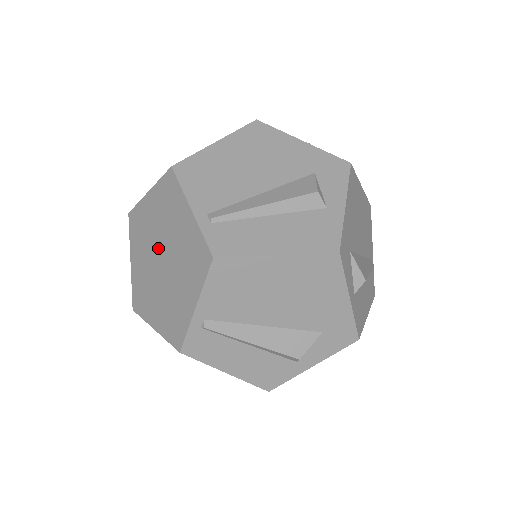
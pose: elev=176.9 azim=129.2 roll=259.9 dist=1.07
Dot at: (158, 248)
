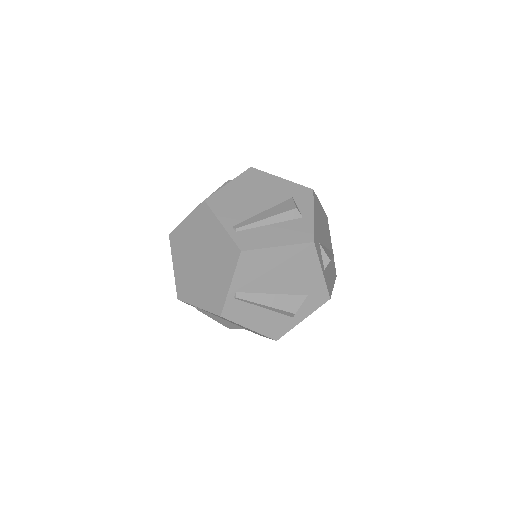
Dot at: (197, 253)
